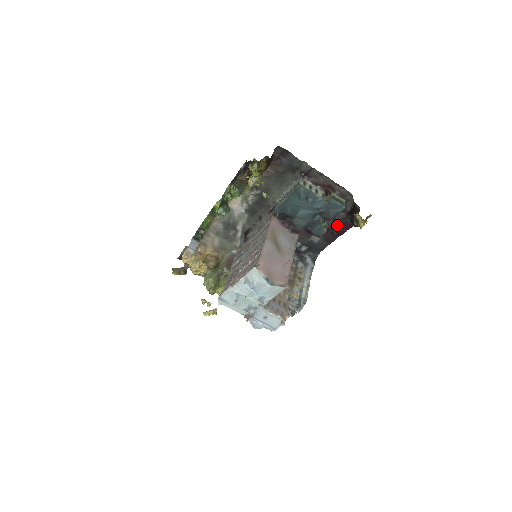
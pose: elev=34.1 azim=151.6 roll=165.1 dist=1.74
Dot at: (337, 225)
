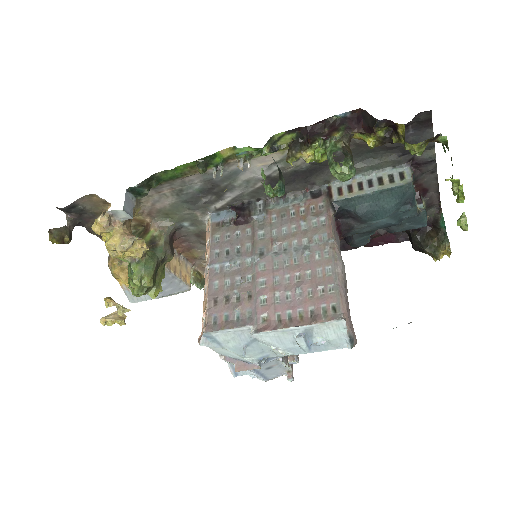
Dot at: (378, 234)
